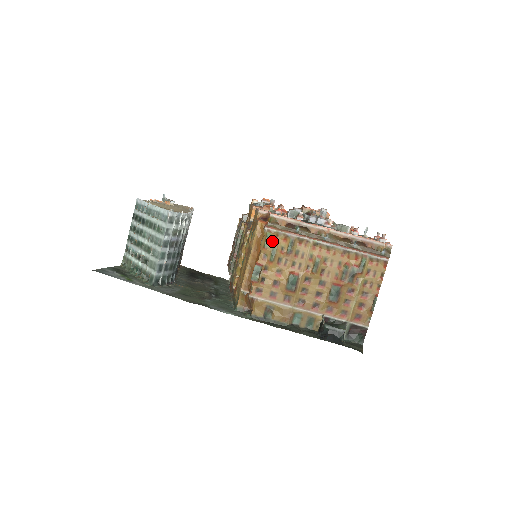
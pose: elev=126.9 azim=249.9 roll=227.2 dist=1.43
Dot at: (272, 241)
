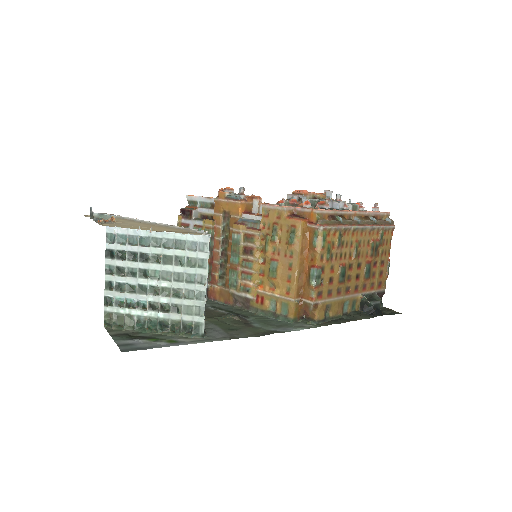
Dot at: (326, 239)
